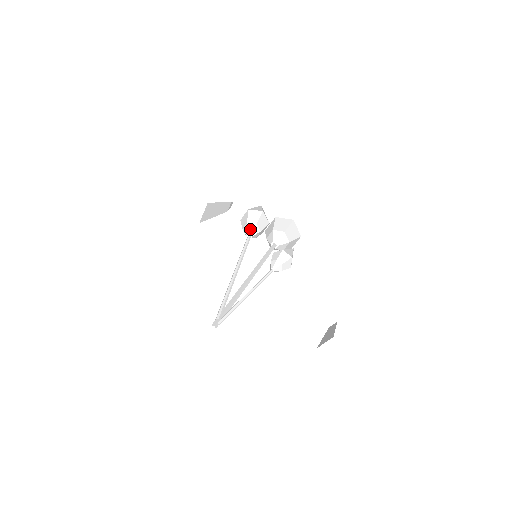
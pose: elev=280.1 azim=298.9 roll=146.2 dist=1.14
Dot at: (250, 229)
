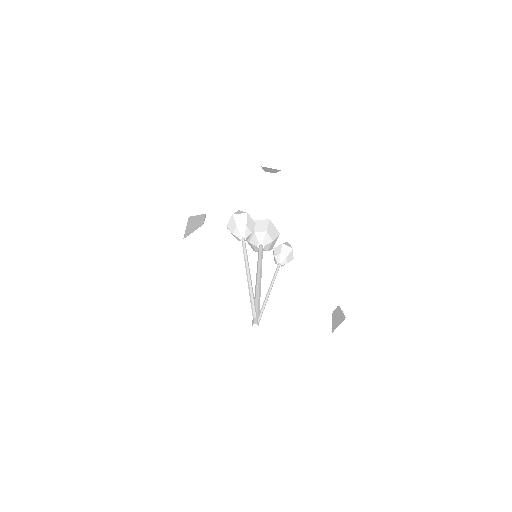
Dot at: (242, 232)
